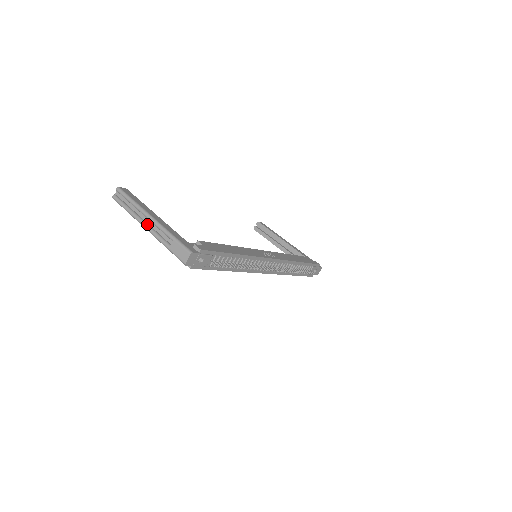
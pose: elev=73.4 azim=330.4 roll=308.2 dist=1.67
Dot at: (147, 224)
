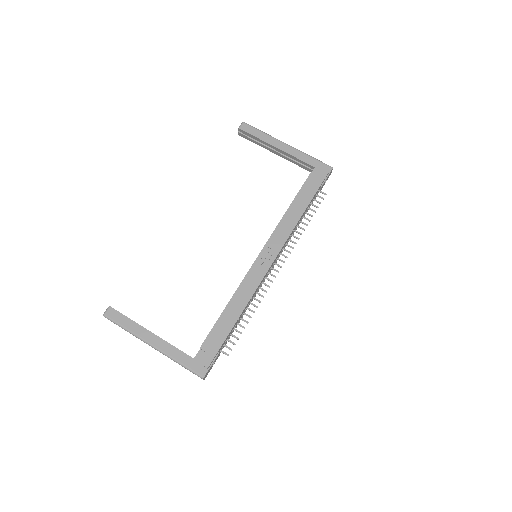
Dot at: occluded
